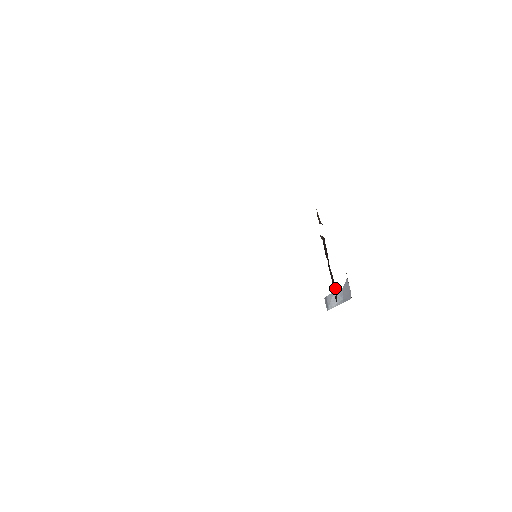
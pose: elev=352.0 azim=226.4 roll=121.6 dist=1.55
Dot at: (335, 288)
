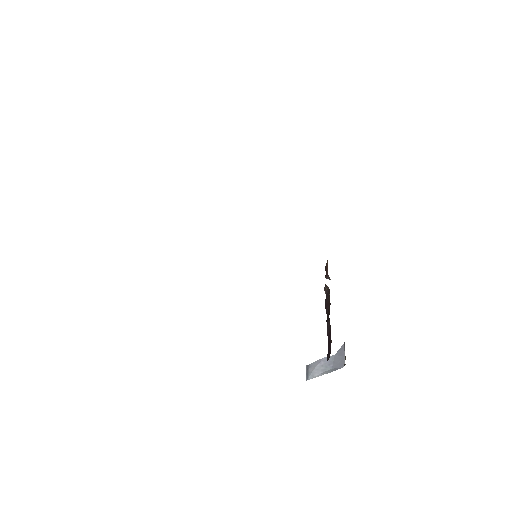
Dot at: (331, 341)
